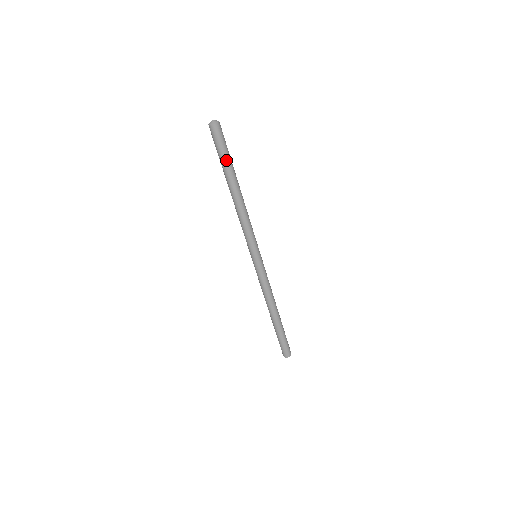
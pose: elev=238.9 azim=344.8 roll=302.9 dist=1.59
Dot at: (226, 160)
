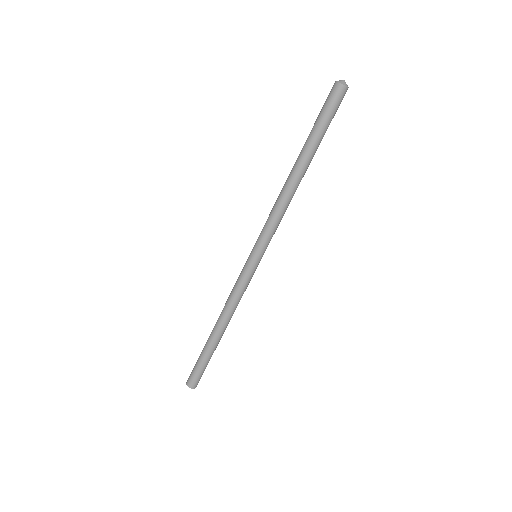
Dot at: (324, 133)
